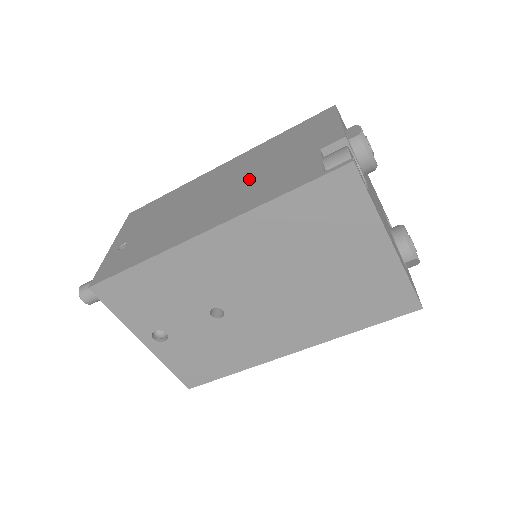
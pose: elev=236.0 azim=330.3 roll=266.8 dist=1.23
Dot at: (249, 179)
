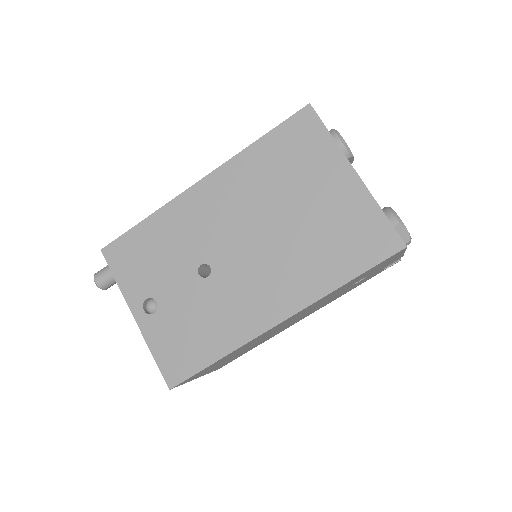
Dot at: occluded
